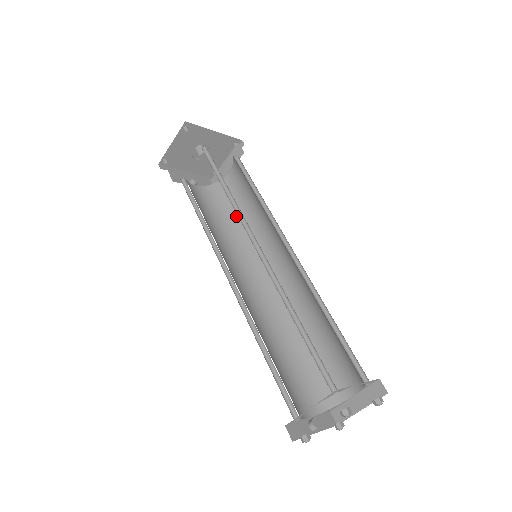
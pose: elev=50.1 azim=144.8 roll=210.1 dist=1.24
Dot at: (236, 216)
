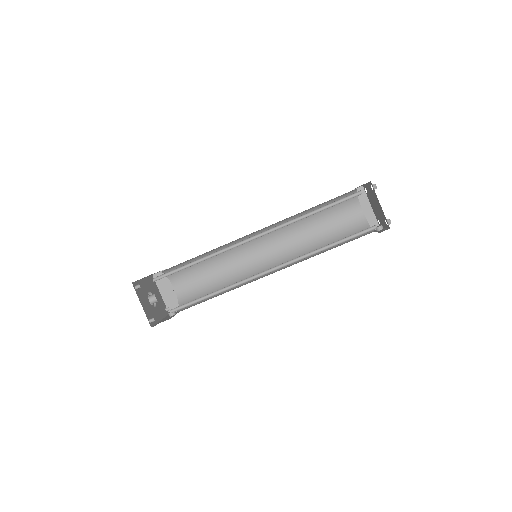
Dot at: (214, 286)
